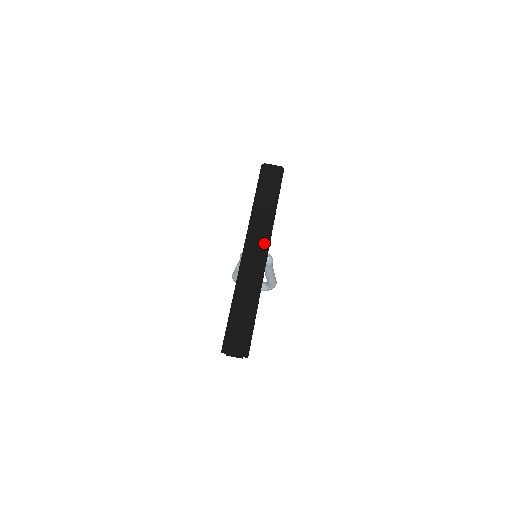
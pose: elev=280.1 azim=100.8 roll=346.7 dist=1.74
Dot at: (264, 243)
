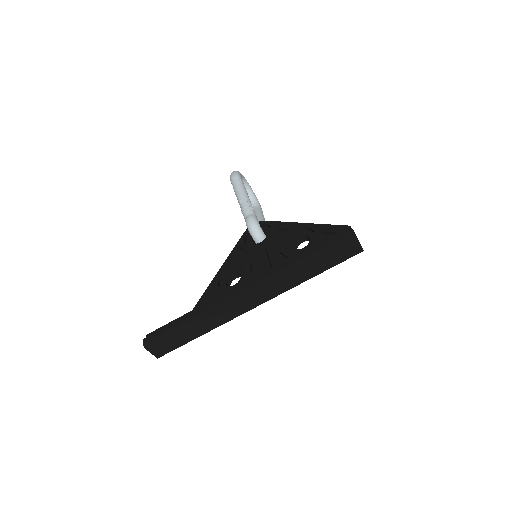
Dot at: (264, 301)
